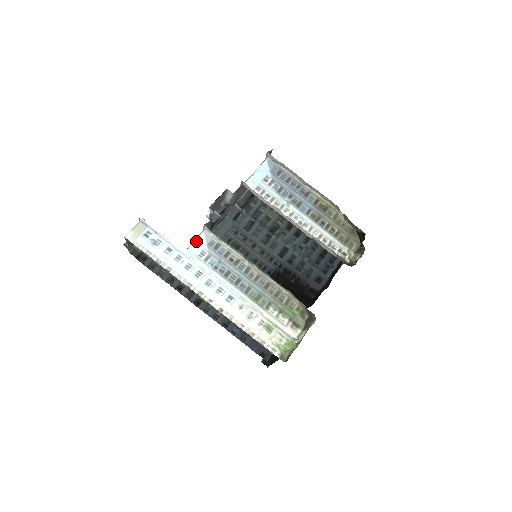
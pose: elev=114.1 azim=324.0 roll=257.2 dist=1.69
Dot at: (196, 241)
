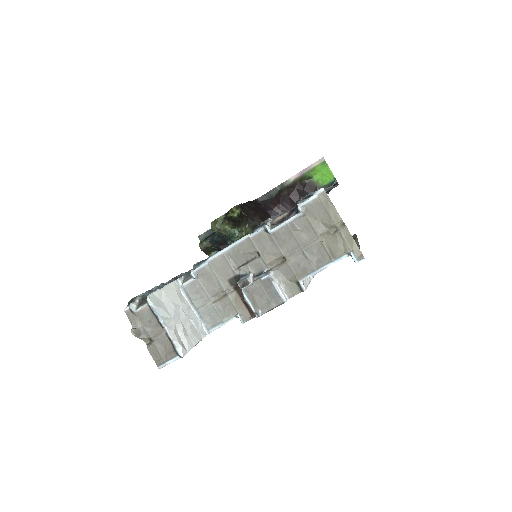
Dot at: (224, 324)
